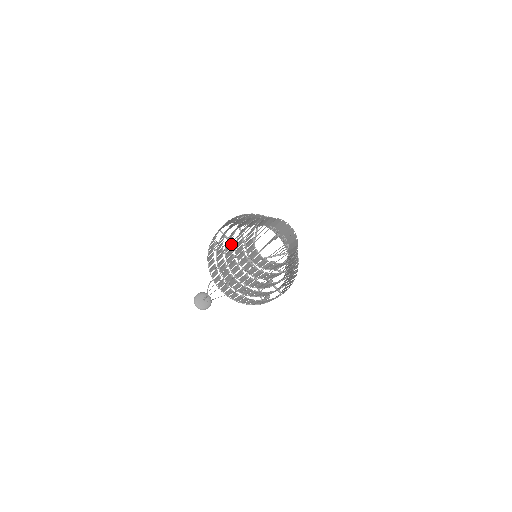
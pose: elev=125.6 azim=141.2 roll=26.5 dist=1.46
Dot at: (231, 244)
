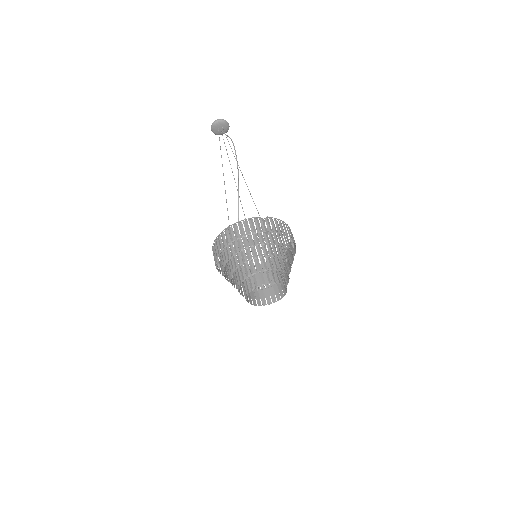
Dot at: (237, 267)
